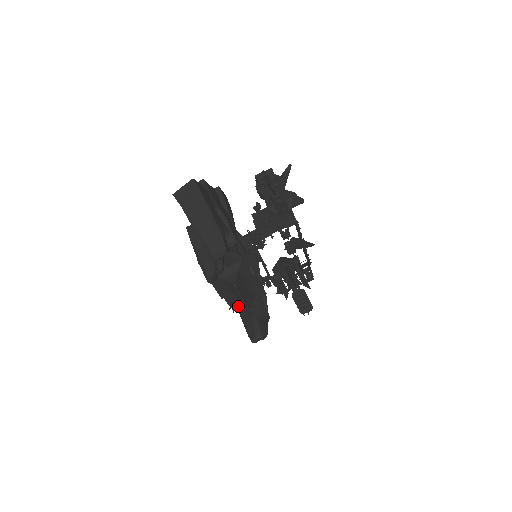
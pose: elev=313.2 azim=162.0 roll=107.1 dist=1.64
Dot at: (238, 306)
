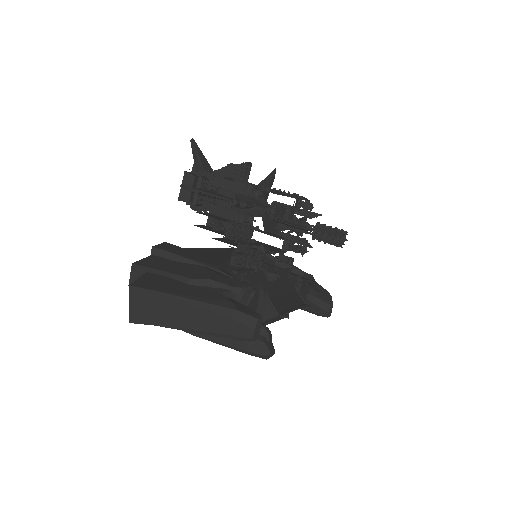
Dot at: occluded
